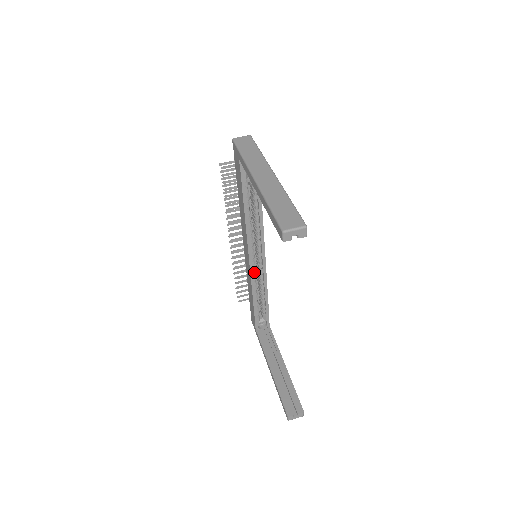
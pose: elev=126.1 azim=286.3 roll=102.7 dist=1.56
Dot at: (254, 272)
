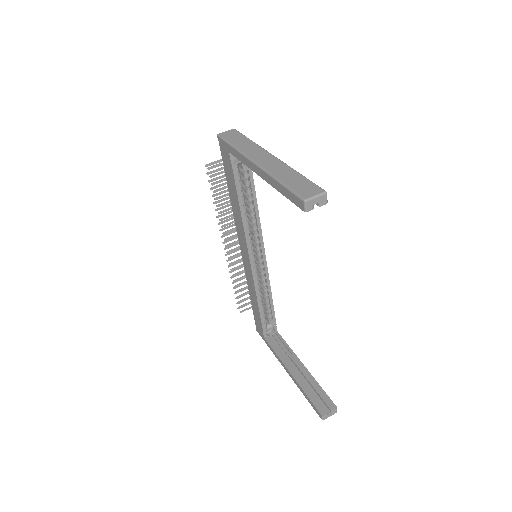
Dot at: (256, 274)
